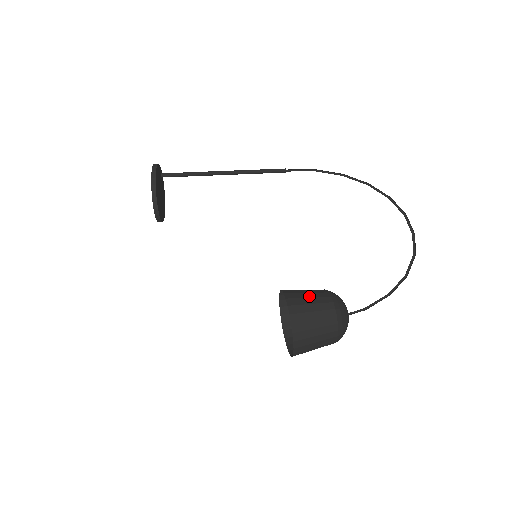
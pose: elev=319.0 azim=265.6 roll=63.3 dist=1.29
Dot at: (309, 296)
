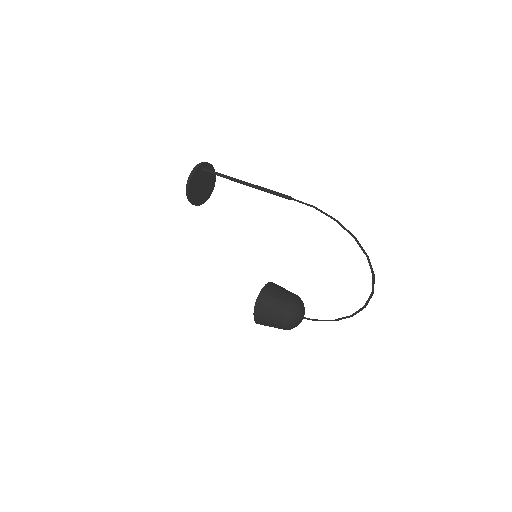
Dot at: (271, 307)
